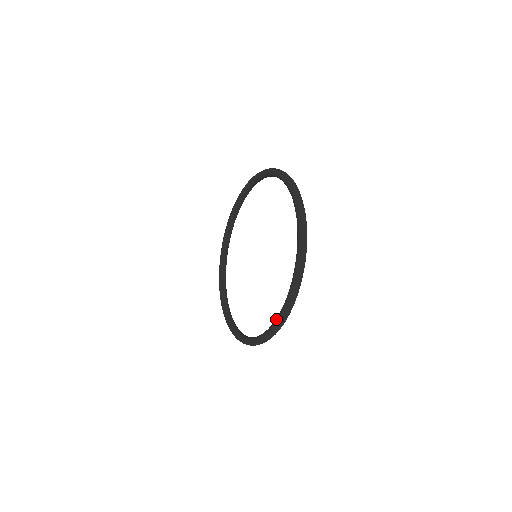
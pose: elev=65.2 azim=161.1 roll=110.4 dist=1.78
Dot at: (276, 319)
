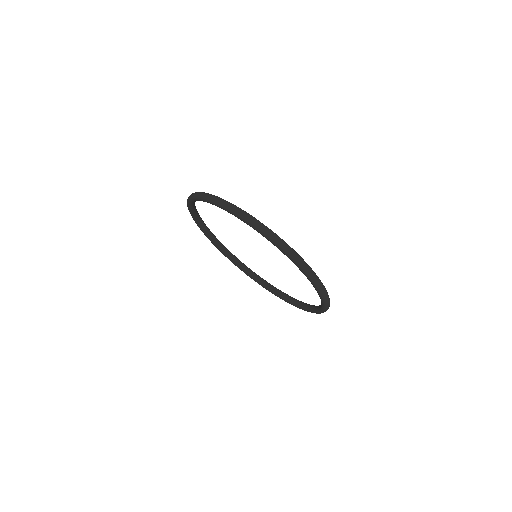
Dot at: (321, 310)
